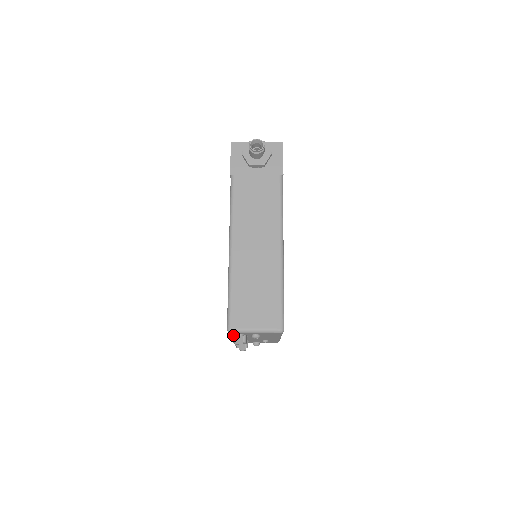
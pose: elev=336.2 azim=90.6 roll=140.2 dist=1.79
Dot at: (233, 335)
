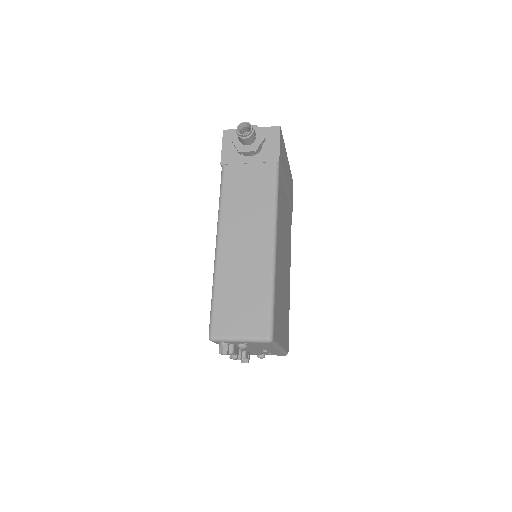
Dot at: occluded
